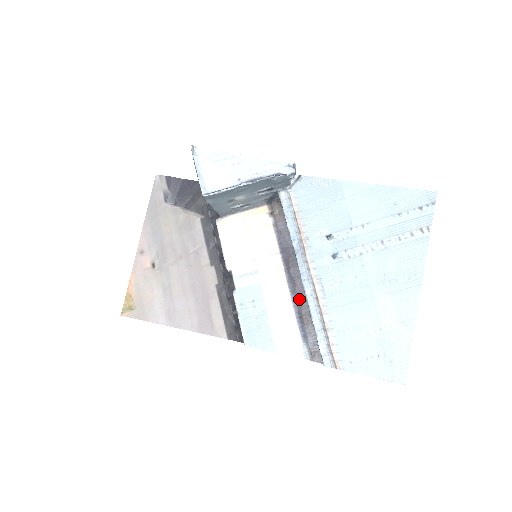
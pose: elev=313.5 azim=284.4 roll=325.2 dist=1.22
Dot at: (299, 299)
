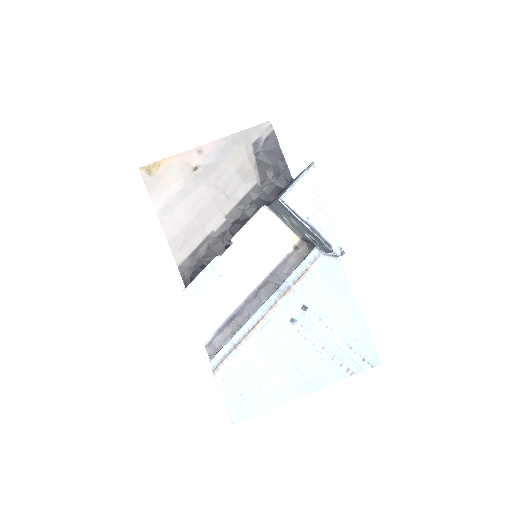
Dot at: (244, 310)
